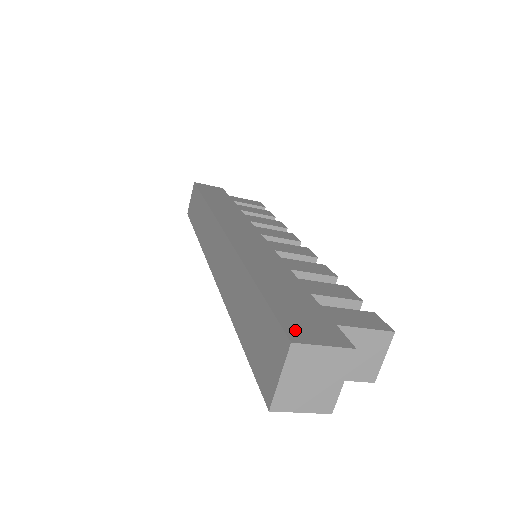
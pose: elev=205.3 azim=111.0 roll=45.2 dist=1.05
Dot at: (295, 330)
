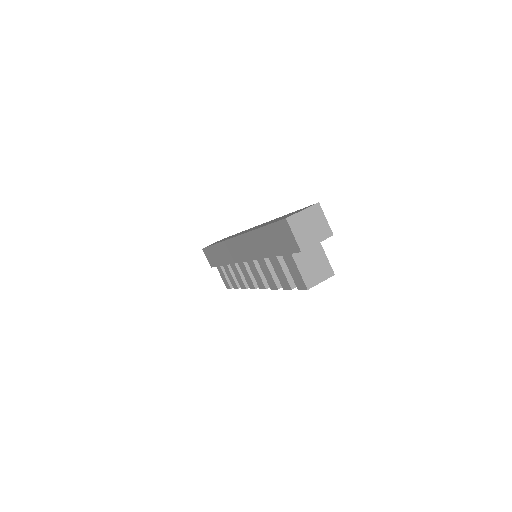
Dot at: occluded
